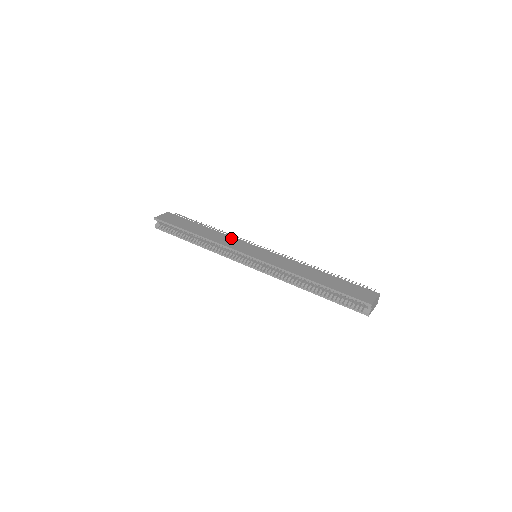
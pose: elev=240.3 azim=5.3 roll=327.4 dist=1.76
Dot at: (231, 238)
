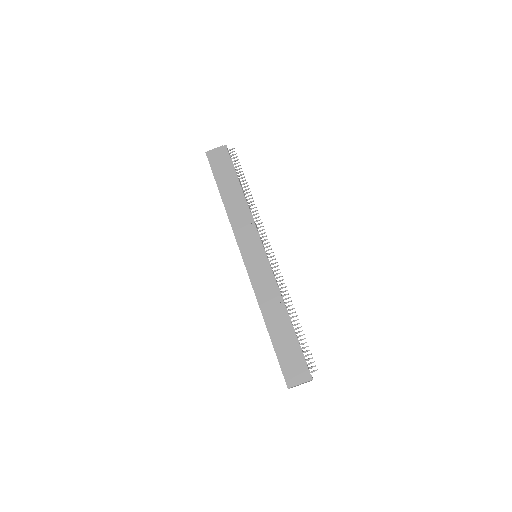
Dot at: (248, 221)
